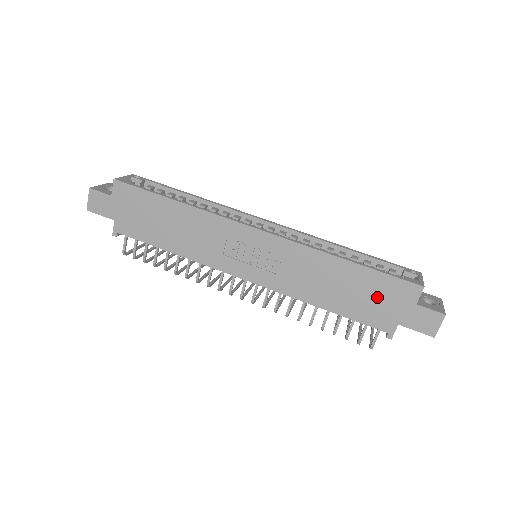
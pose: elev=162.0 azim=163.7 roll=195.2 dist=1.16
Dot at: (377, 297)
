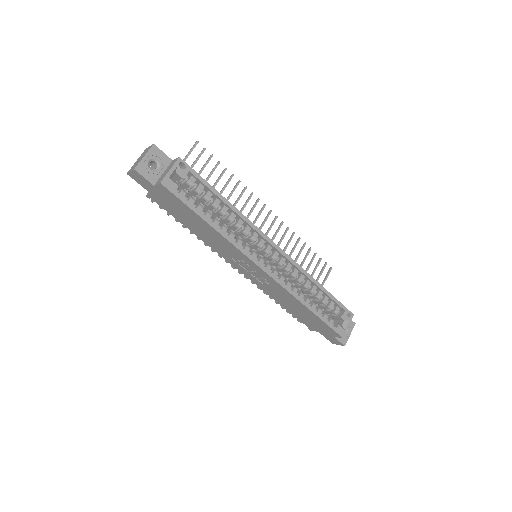
Dot at: (315, 323)
